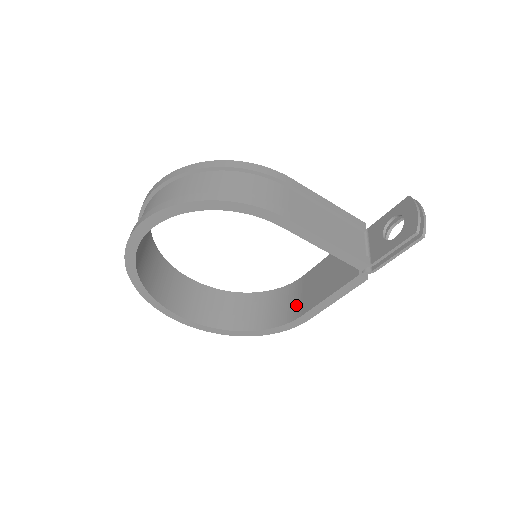
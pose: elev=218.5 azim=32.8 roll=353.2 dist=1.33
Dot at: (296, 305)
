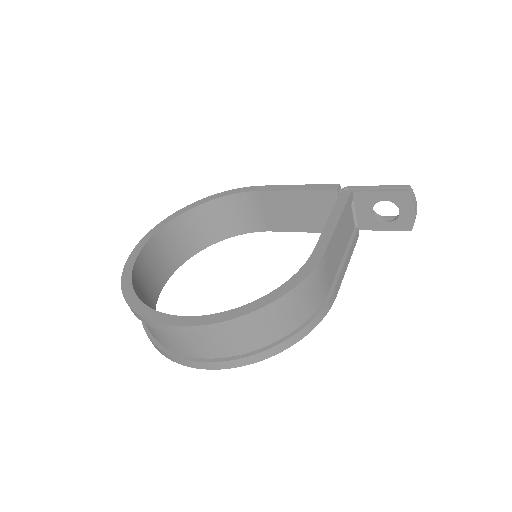
Dot at: (259, 219)
